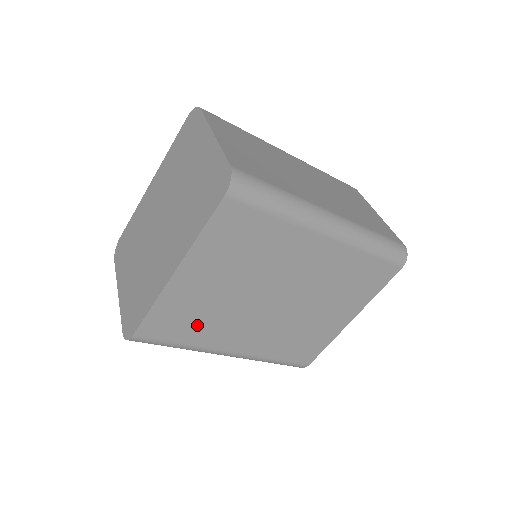
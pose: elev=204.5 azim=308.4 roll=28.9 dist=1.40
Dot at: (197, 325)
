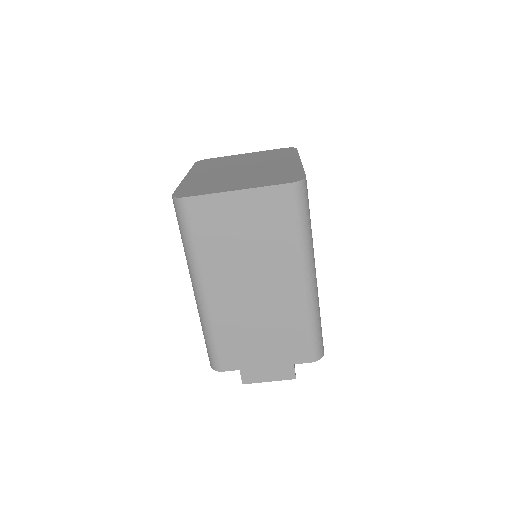
Dot at: occluded
